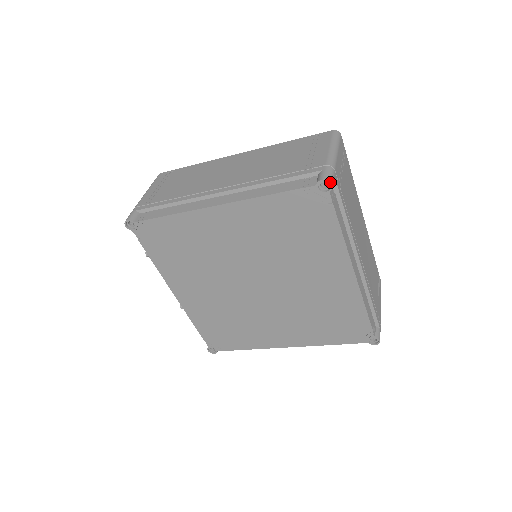
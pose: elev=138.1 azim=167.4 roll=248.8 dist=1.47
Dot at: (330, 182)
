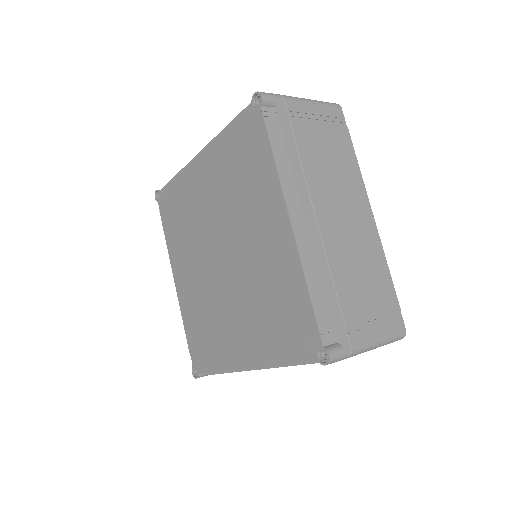
Dot at: (260, 93)
